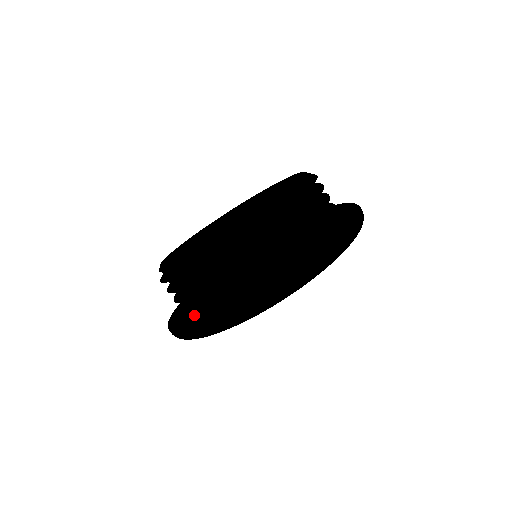
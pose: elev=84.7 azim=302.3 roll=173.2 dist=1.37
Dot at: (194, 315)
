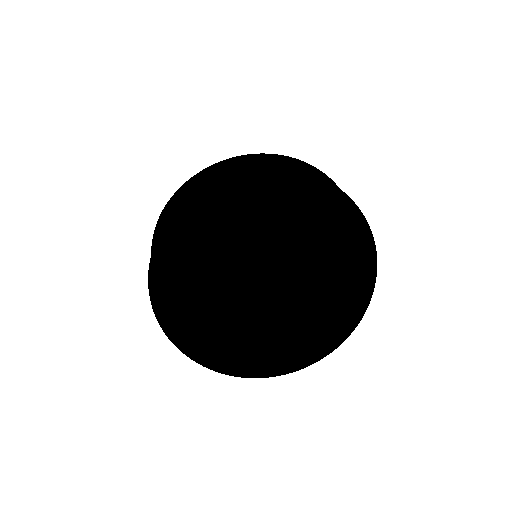
Dot at: occluded
